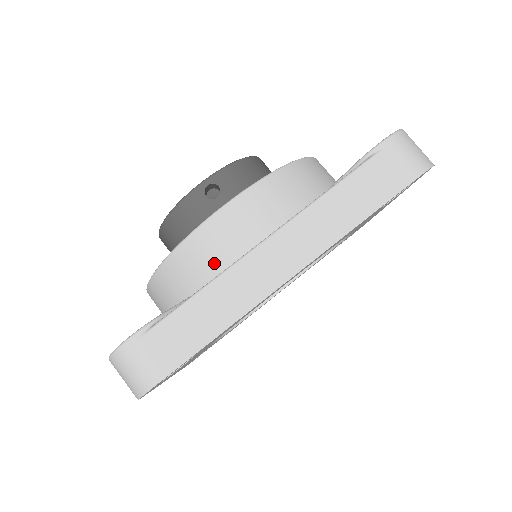
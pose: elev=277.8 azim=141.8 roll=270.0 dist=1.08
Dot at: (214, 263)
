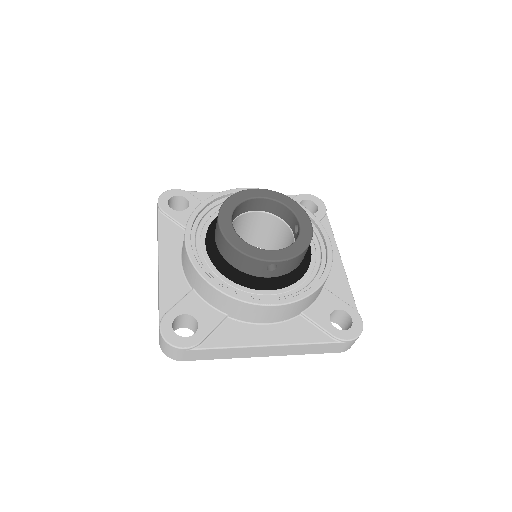
Dot at: (240, 315)
